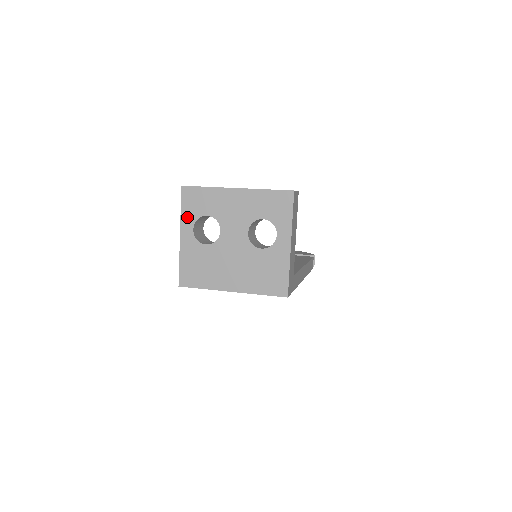
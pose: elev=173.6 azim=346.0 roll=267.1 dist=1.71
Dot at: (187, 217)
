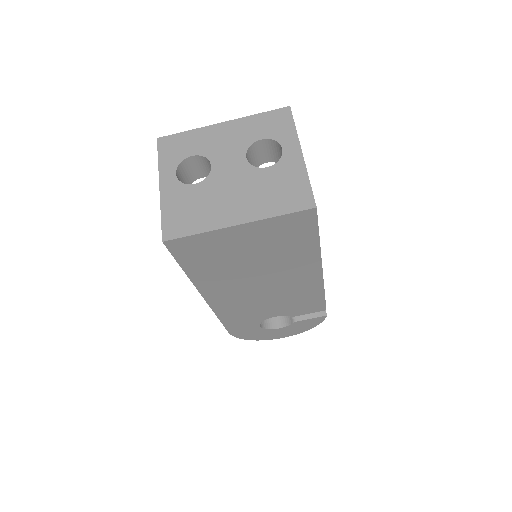
Dot at: (167, 164)
